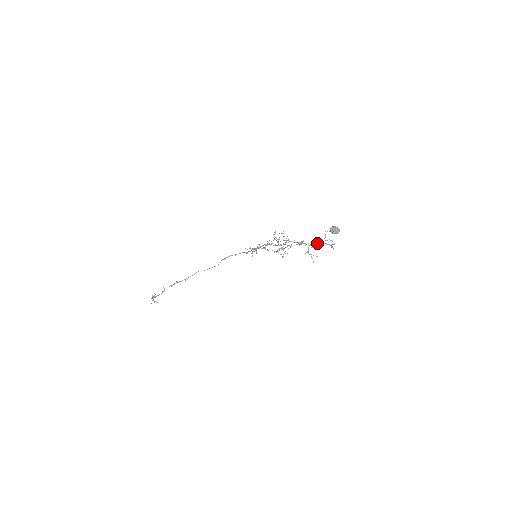
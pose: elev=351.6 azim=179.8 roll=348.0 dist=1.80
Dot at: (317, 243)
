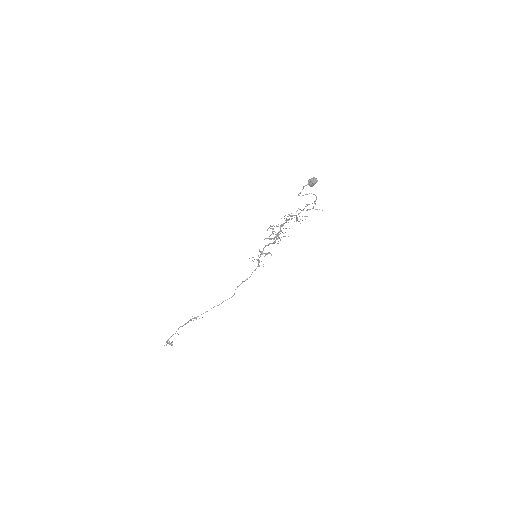
Dot at: occluded
